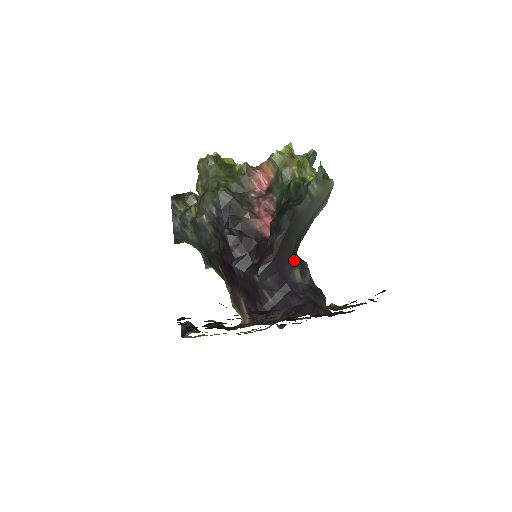
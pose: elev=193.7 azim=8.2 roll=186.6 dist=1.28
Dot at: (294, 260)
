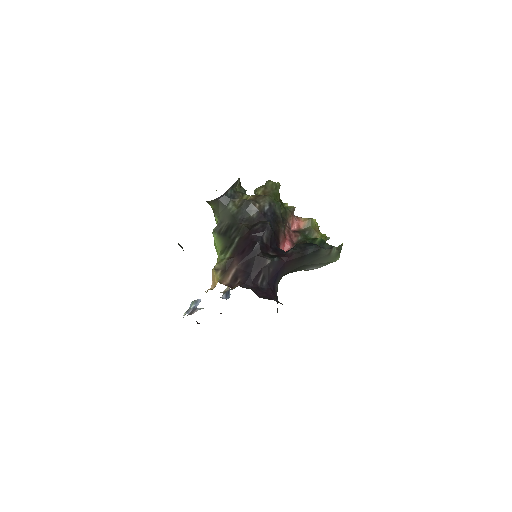
Dot at: occluded
